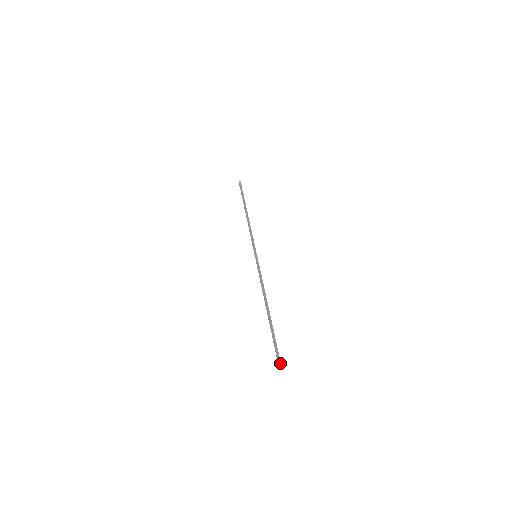
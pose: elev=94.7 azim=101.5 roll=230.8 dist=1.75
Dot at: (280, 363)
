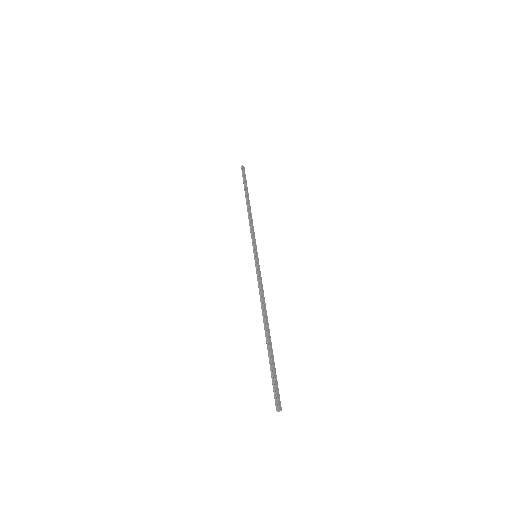
Dot at: (277, 405)
